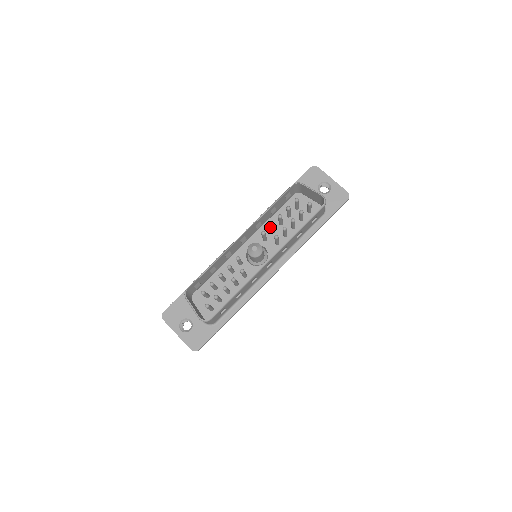
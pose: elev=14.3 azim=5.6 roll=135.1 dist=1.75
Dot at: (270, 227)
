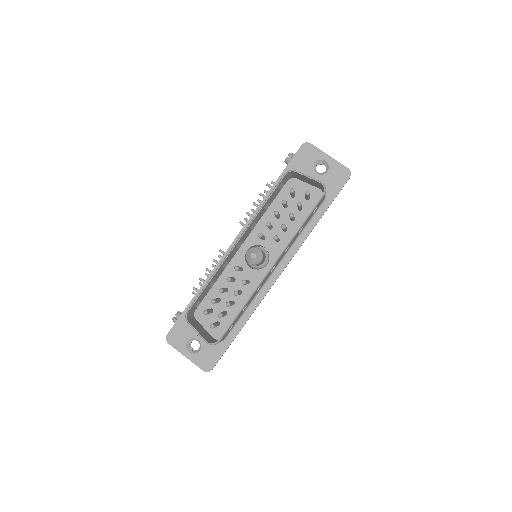
Dot at: (267, 226)
